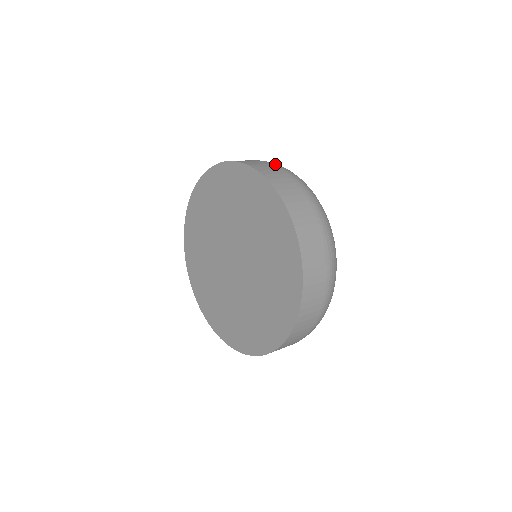
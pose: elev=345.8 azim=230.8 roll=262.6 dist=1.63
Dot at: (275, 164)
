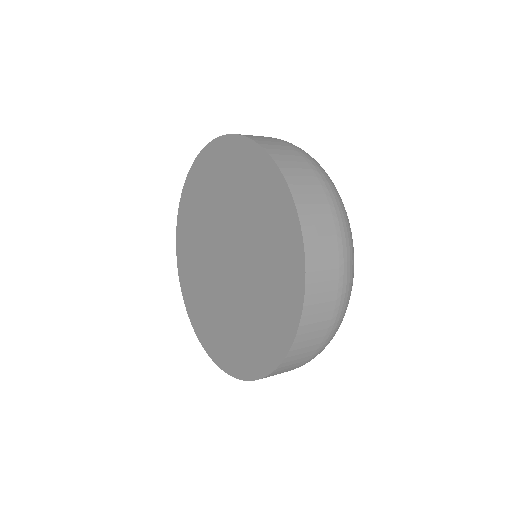
Dot at: occluded
